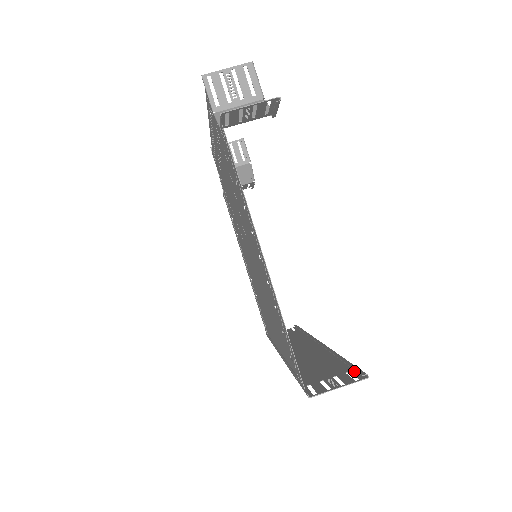
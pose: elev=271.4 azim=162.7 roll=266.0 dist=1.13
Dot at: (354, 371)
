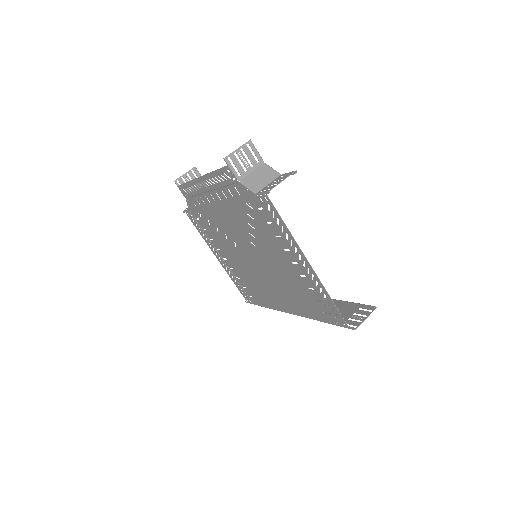
Dot at: (363, 307)
